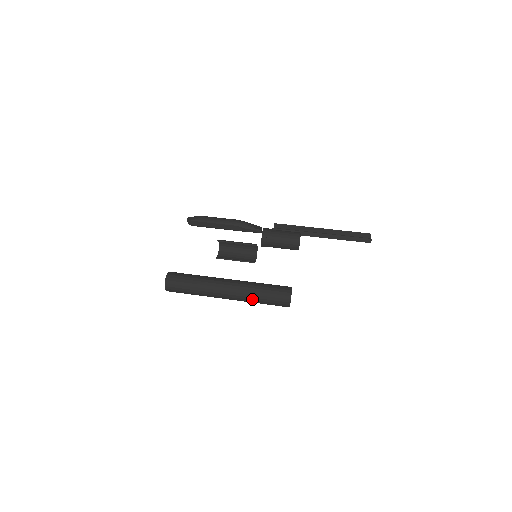
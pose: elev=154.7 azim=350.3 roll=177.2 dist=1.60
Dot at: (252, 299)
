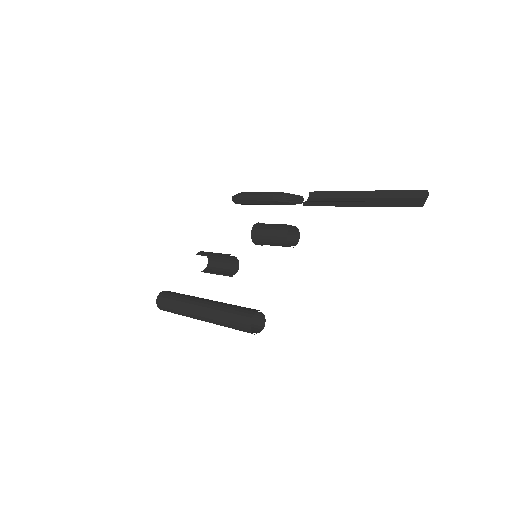
Dot at: (222, 325)
